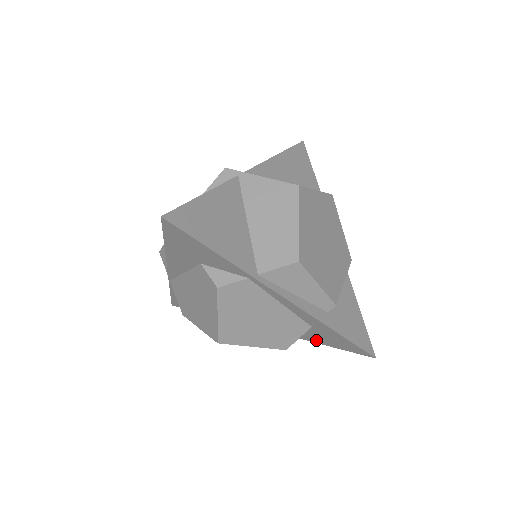
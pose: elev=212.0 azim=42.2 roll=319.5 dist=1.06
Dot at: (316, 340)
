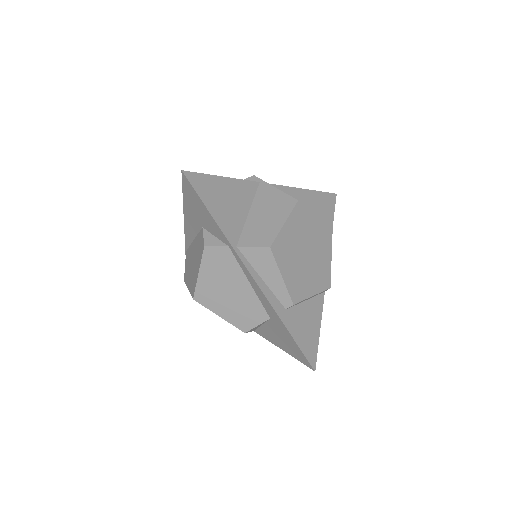
Dot at: (275, 341)
